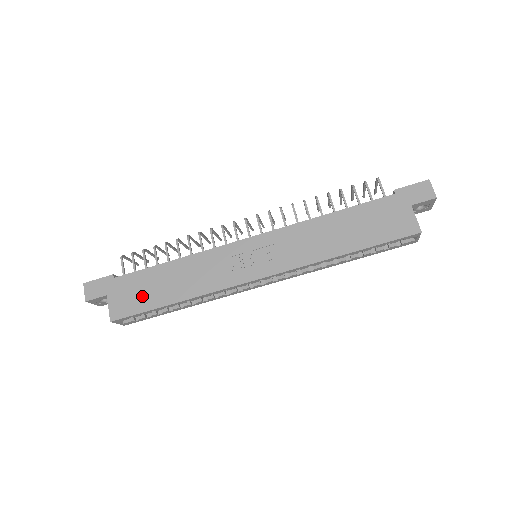
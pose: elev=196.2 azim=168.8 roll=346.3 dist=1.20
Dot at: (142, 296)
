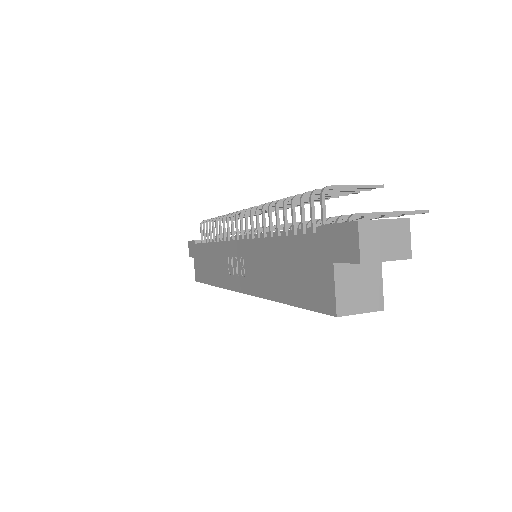
Dot at: (202, 268)
